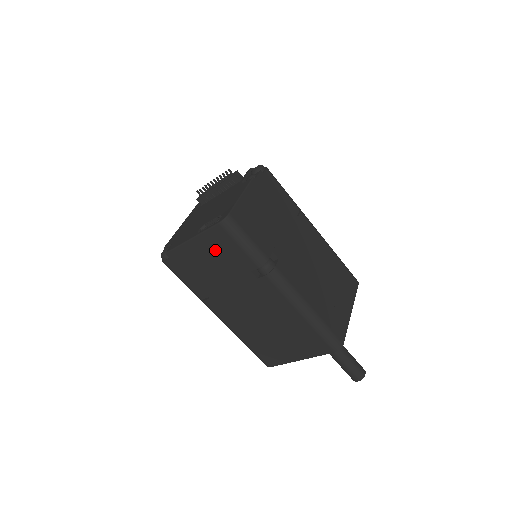
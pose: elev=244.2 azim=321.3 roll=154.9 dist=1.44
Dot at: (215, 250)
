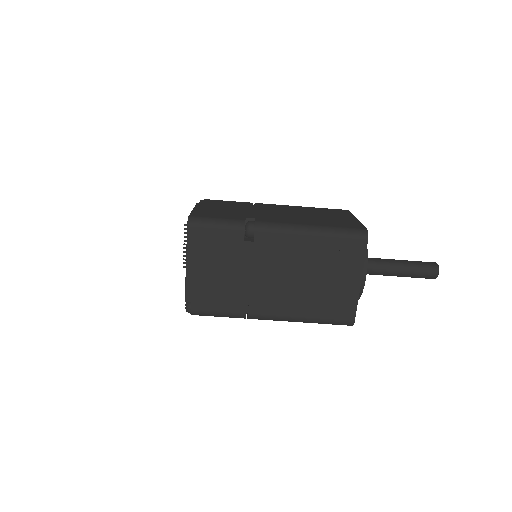
Dot at: (207, 253)
